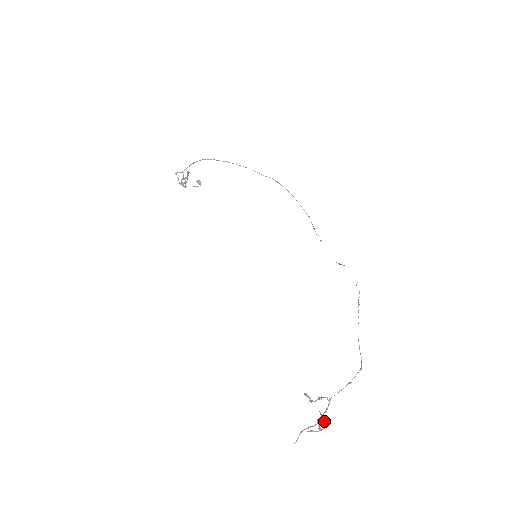
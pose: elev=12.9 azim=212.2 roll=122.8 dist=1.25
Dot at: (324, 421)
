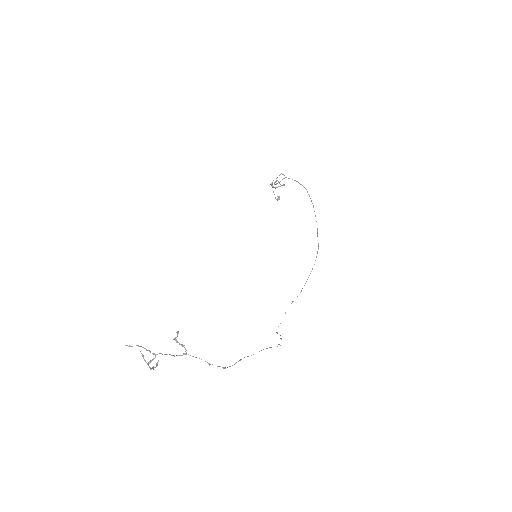
Dot at: occluded
